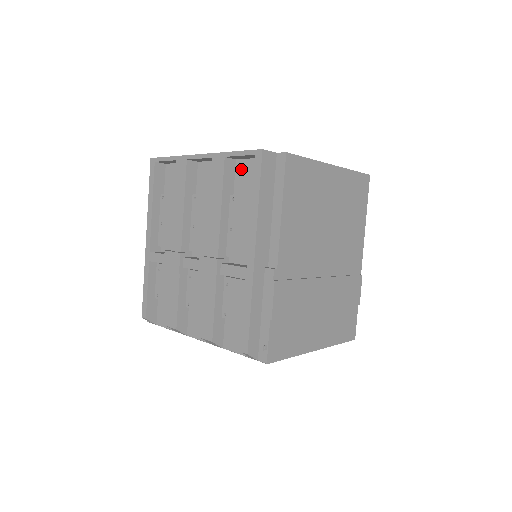
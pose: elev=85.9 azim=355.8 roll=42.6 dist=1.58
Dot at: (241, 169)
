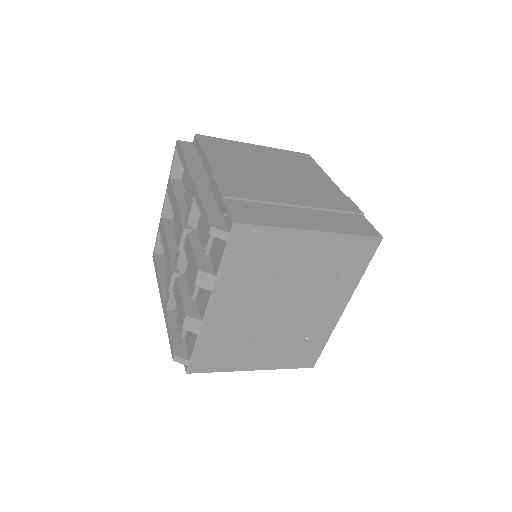
Dot at: (184, 177)
